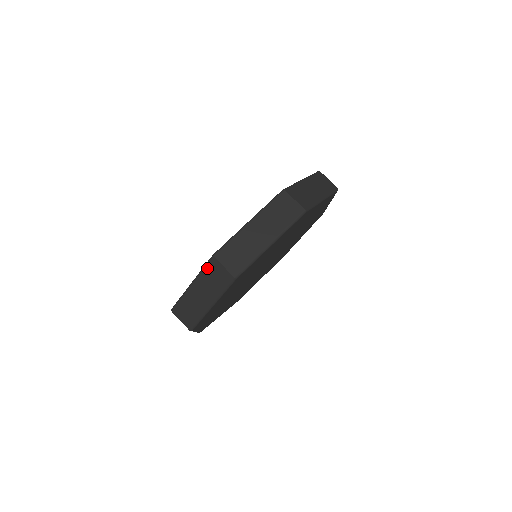
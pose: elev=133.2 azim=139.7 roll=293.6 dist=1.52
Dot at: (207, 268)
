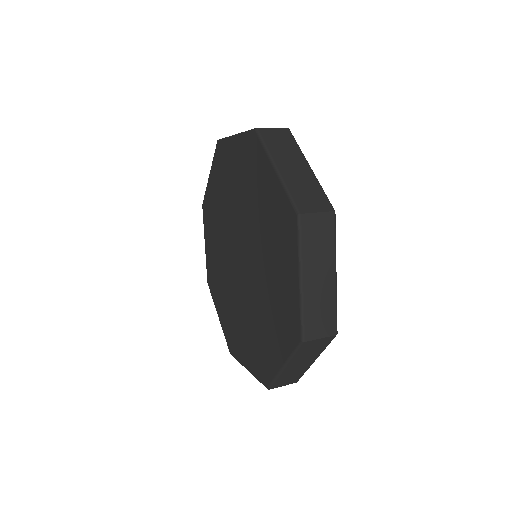
Dot at: (300, 351)
